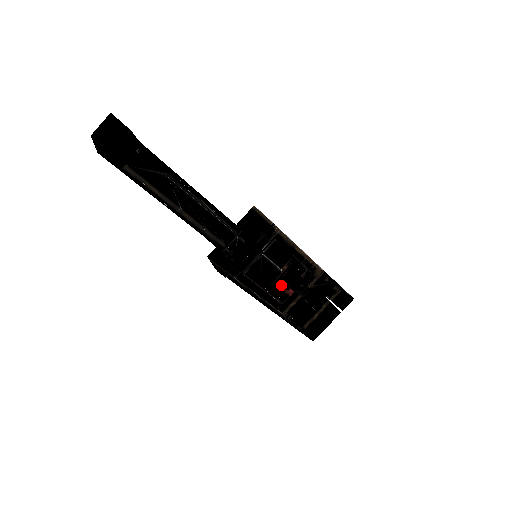
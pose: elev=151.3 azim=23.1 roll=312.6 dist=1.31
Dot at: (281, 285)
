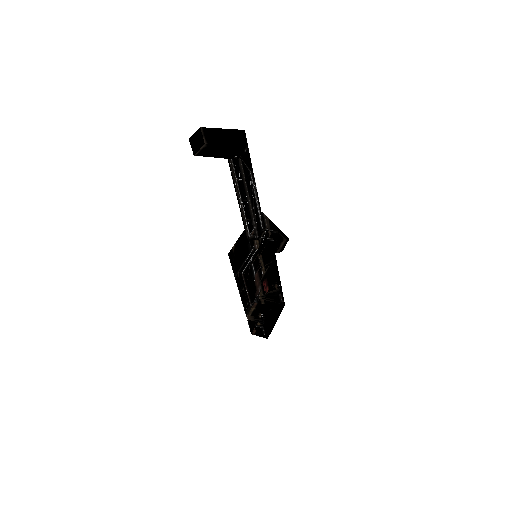
Dot at: (265, 282)
